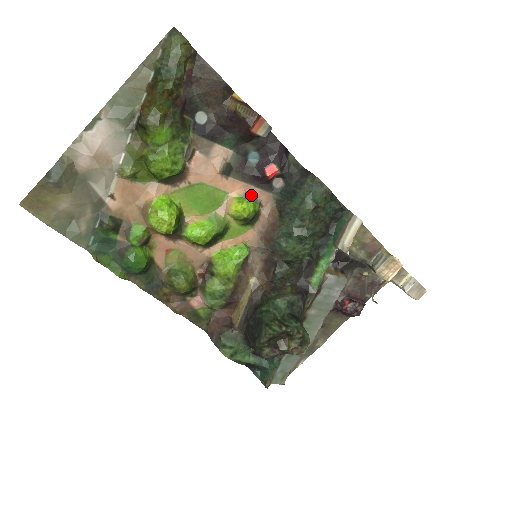
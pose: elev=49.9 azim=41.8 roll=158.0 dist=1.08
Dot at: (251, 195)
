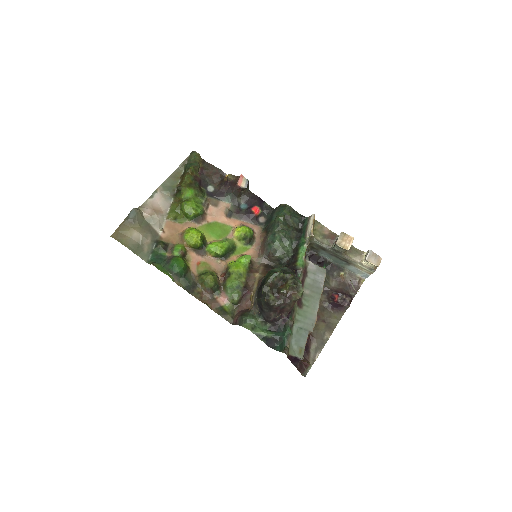
Dot at: (246, 226)
